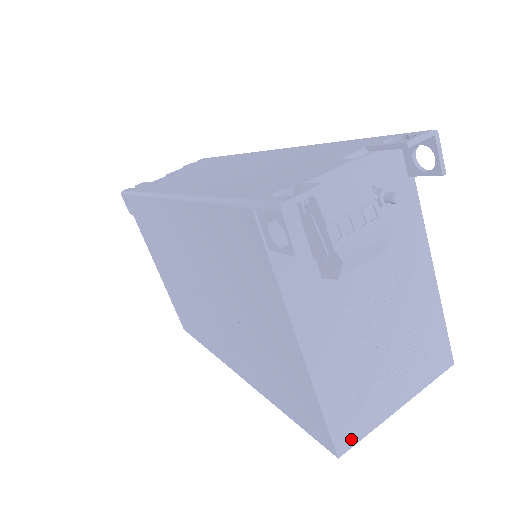
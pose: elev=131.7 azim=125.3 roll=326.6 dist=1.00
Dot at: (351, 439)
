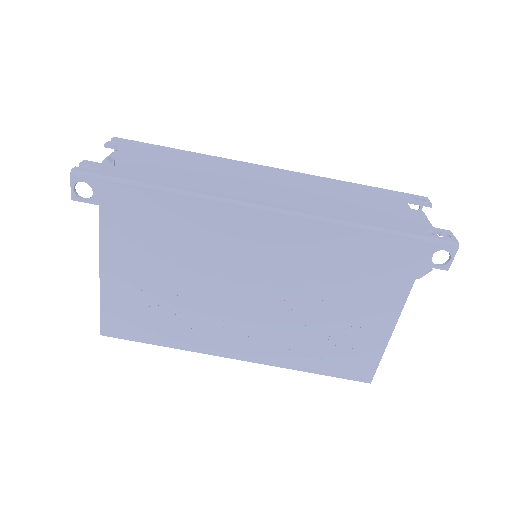
Dot at: occluded
